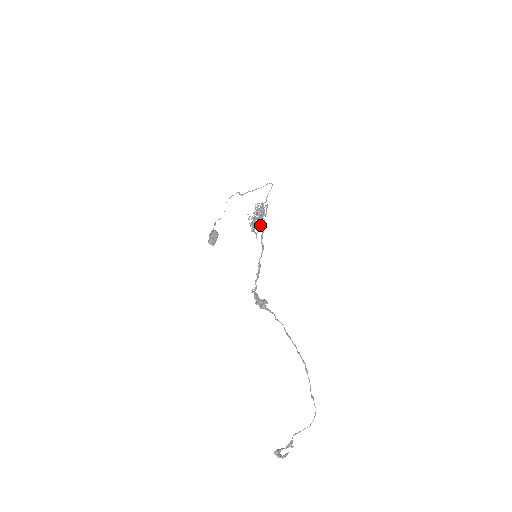
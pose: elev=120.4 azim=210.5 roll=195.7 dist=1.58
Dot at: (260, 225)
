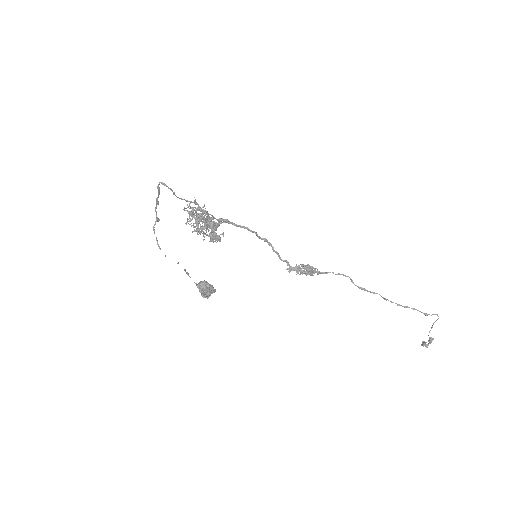
Dot at: (217, 224)
